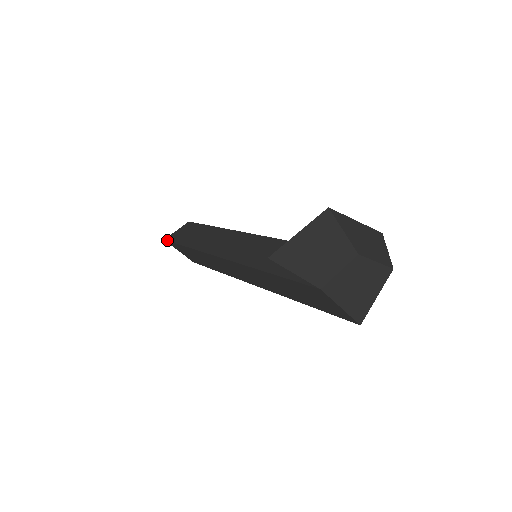
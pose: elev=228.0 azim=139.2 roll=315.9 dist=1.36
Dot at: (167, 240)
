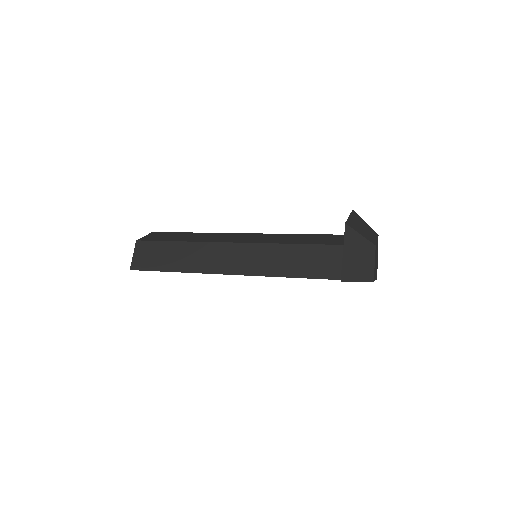
Dot at: occluded
